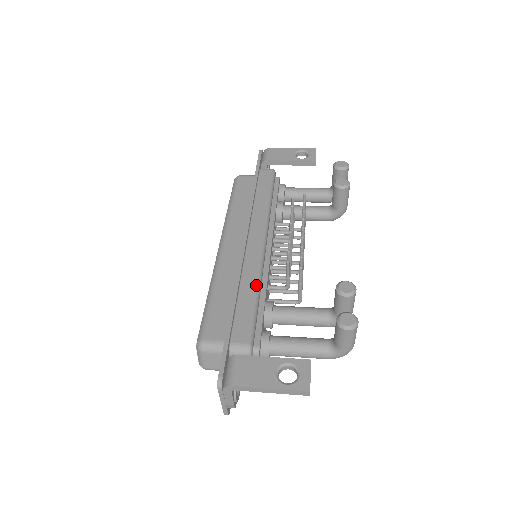
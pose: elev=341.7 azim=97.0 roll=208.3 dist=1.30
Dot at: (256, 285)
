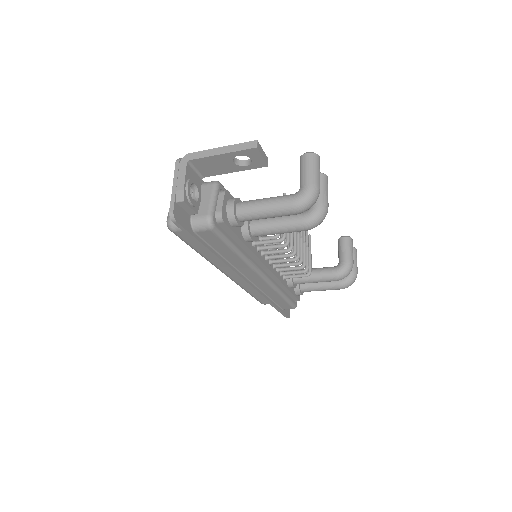
Dot at: occluded
